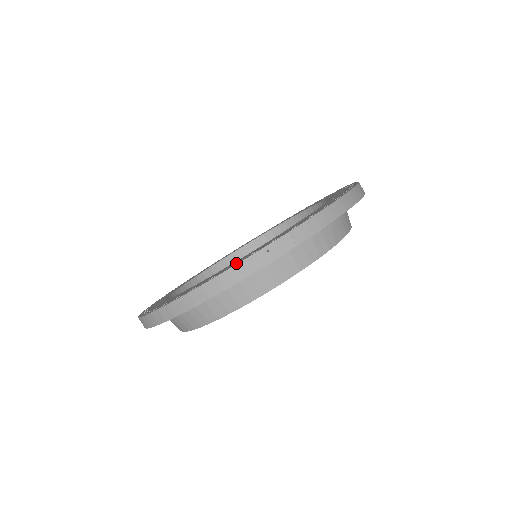
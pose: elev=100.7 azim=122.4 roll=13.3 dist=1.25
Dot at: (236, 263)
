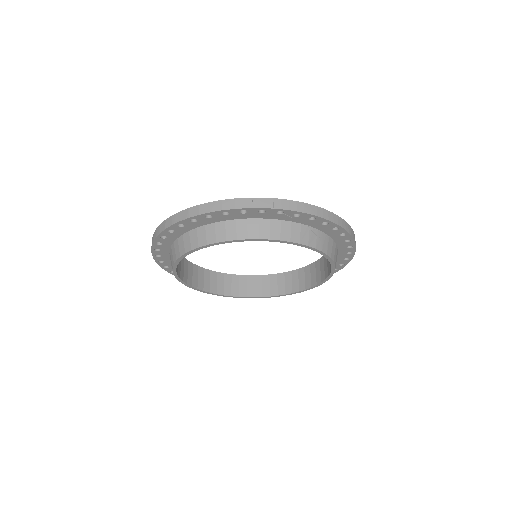
Dot at: occluded
